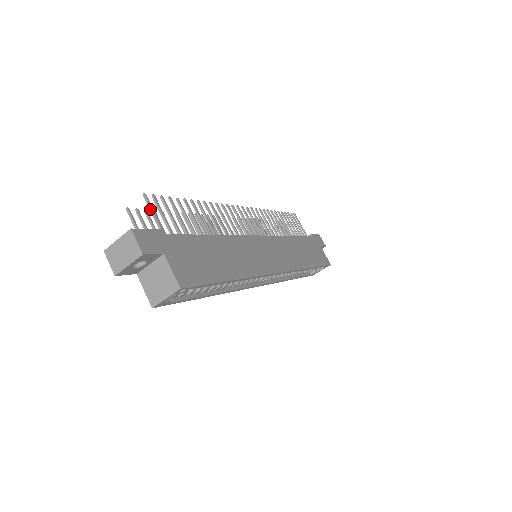
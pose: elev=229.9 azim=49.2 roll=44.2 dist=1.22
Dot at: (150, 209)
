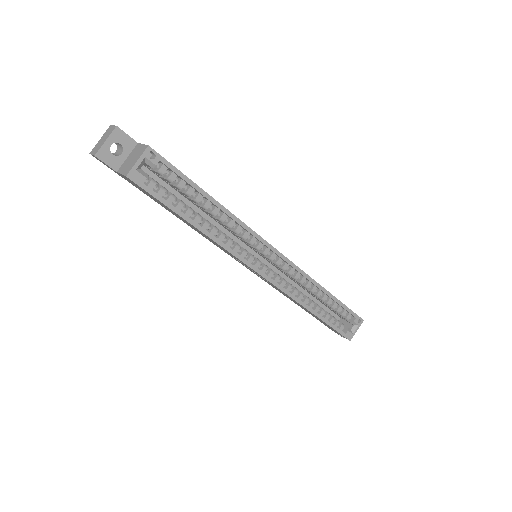
Dot at: occluded
